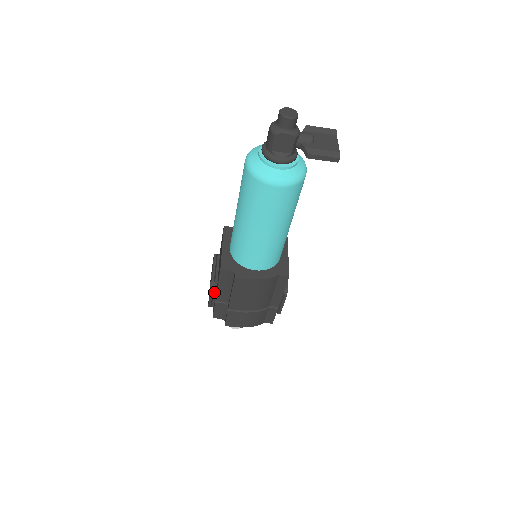
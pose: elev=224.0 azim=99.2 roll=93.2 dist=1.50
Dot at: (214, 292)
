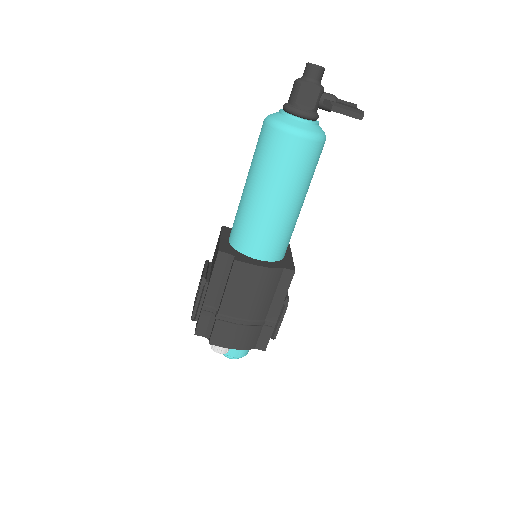
Dot at: (202, 295)
